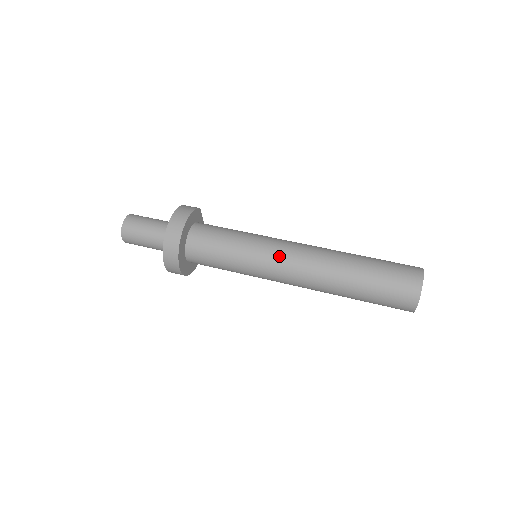
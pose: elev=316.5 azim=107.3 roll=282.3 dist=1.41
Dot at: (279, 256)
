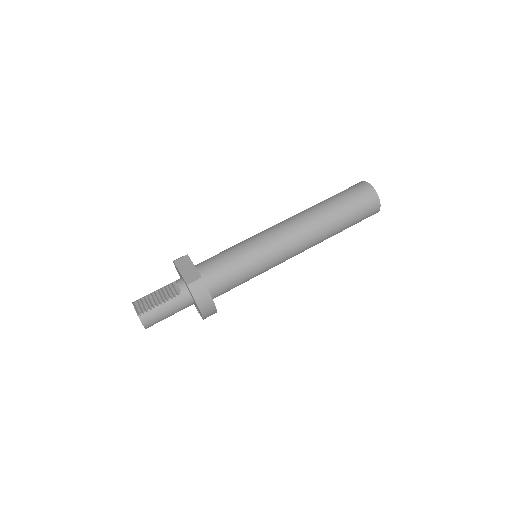
Dot at: (285, 260)
